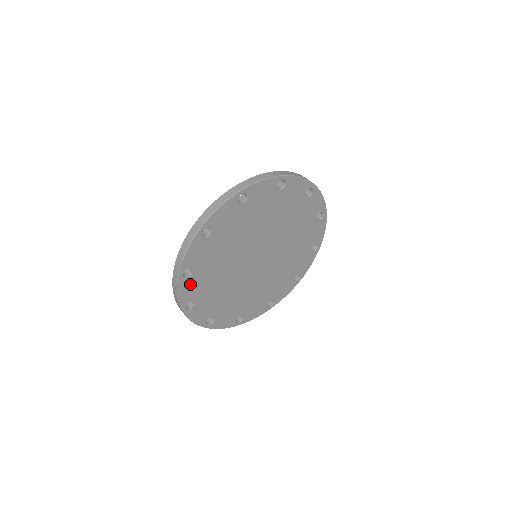
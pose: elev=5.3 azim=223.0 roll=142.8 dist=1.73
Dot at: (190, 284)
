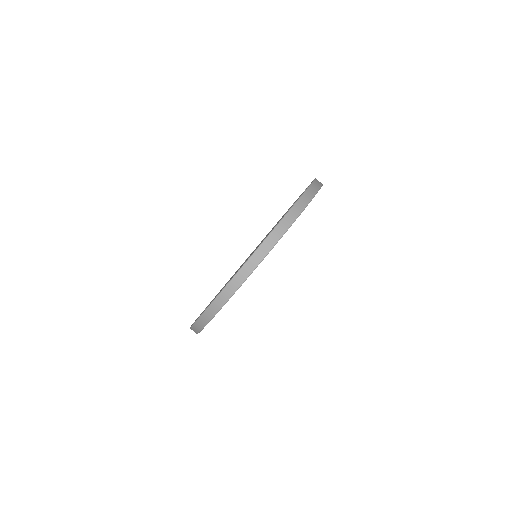
Dot at: occluded
